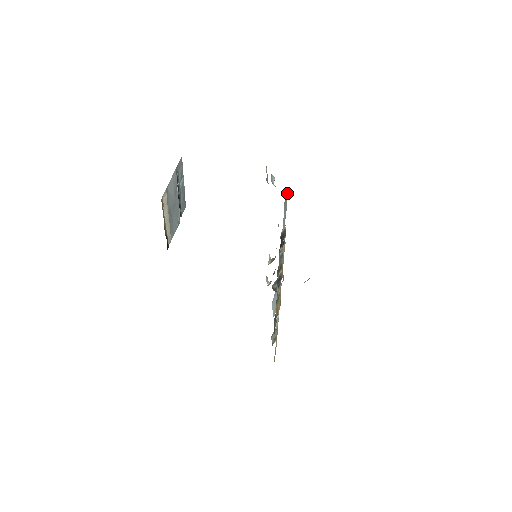
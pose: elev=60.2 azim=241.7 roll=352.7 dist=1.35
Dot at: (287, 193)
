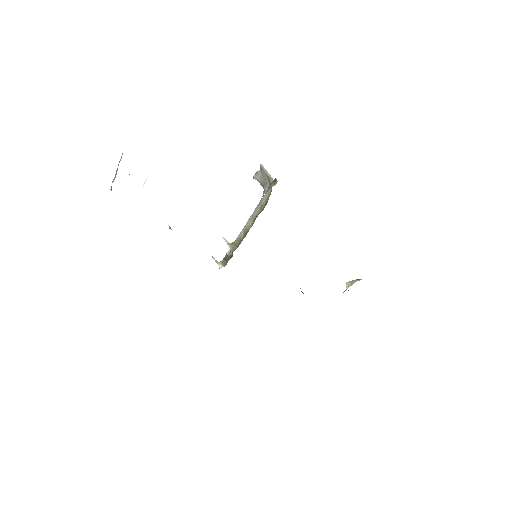
Dot at: occluded
